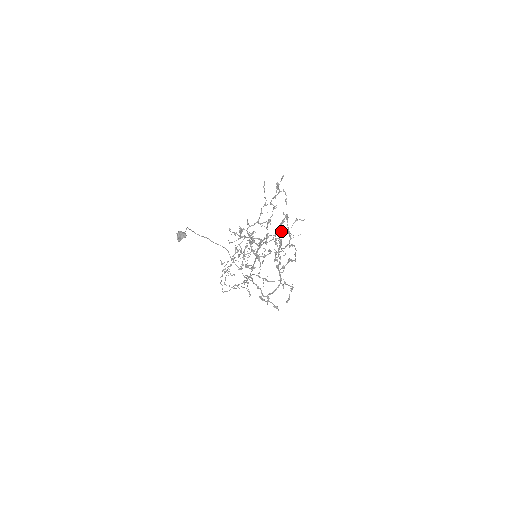
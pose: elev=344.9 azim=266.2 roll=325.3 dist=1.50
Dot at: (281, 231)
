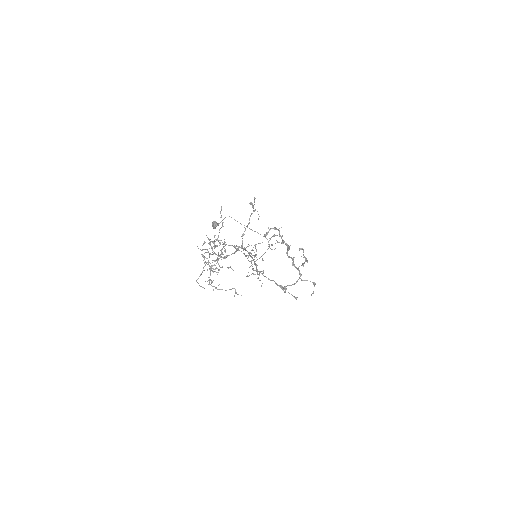
Dot at: (260, 243)
